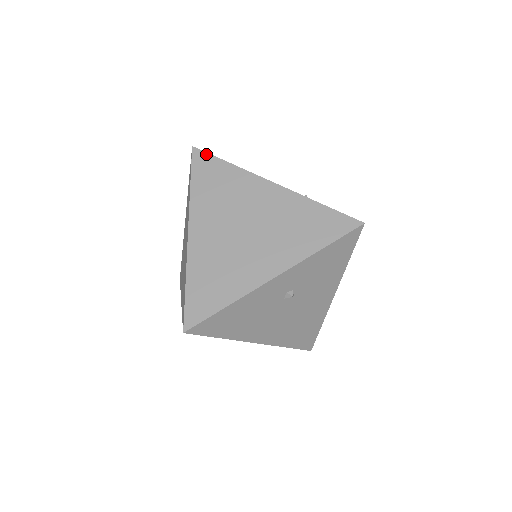
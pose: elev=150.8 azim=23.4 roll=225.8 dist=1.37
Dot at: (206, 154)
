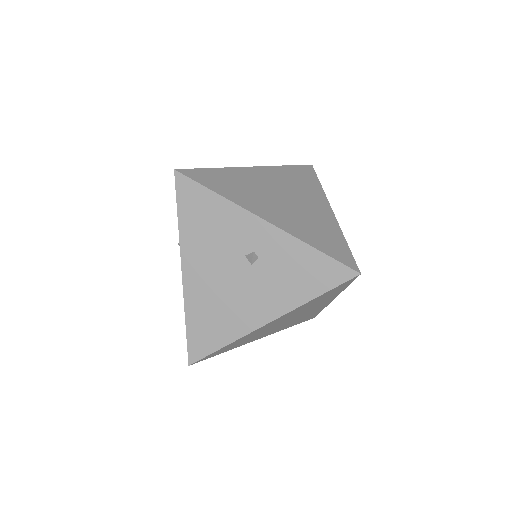
Dot at: (204, 358)
